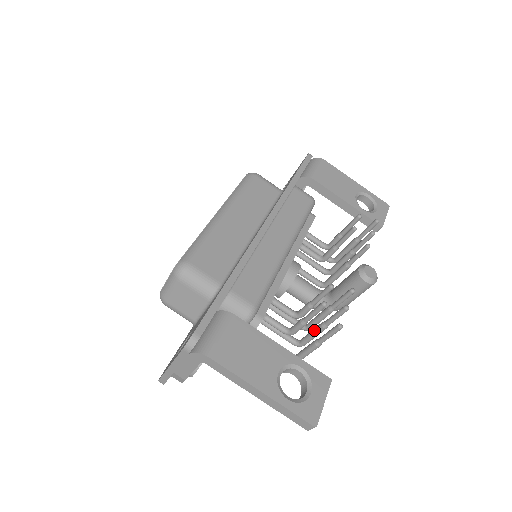
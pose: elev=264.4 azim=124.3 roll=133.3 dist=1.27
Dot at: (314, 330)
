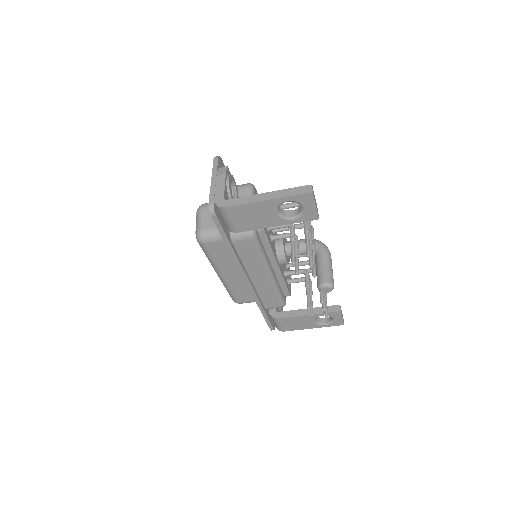
Dot at: occluded
